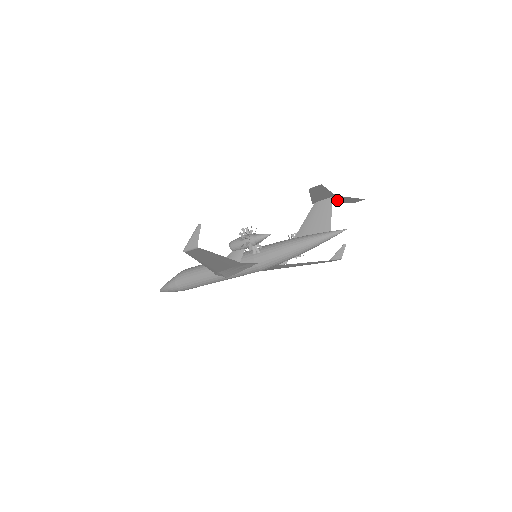
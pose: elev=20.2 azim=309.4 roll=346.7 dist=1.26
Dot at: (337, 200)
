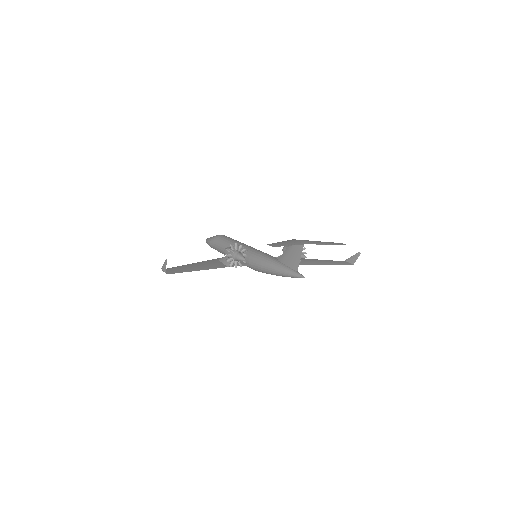
Dot at: (316, 242)
